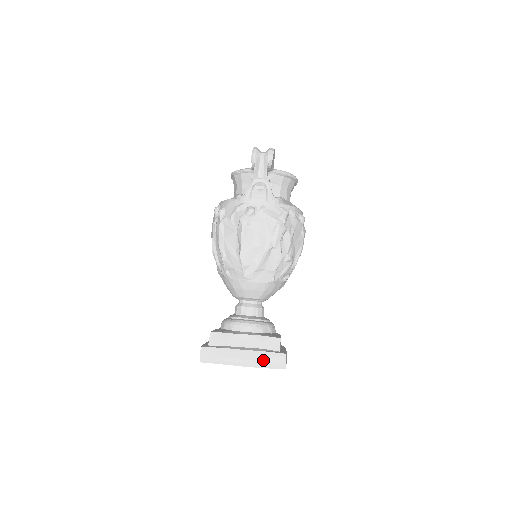
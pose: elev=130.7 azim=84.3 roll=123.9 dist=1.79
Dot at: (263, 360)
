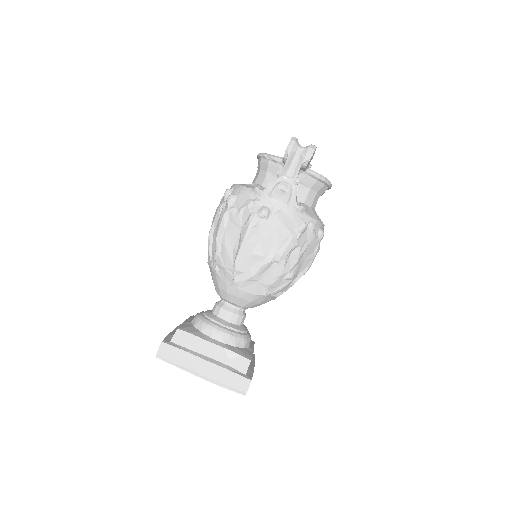
Dot at: (224, 379)
